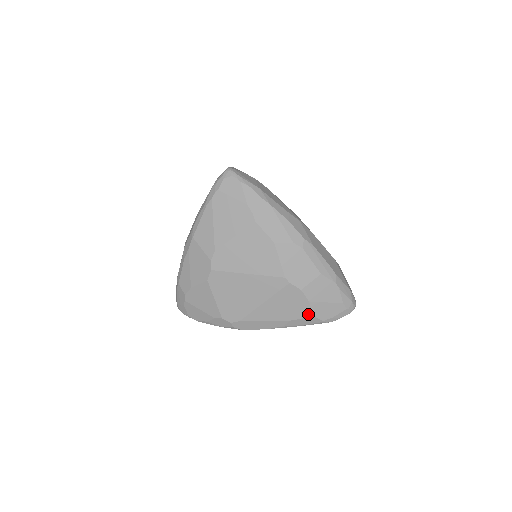
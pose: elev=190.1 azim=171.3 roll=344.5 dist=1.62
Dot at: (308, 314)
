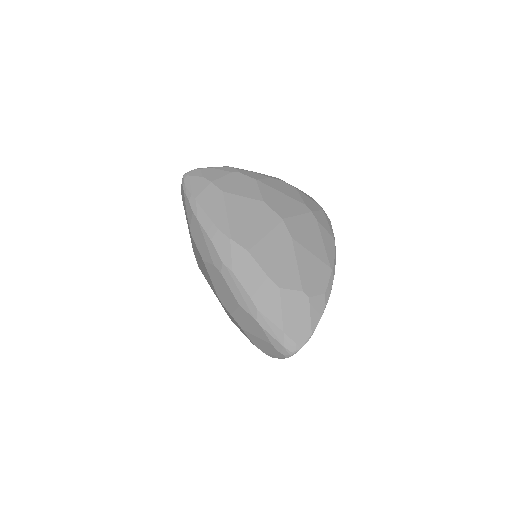
Dot at: (250, 340)
